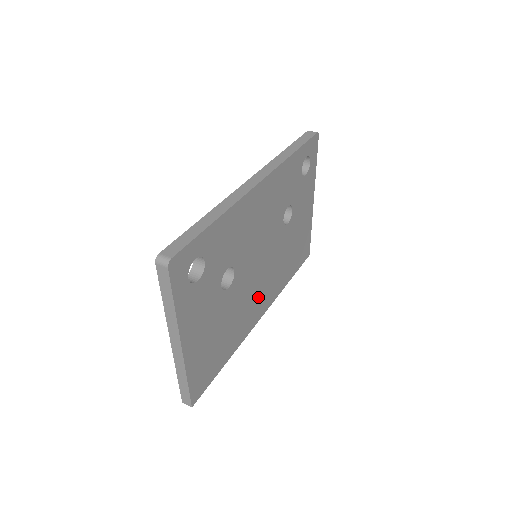
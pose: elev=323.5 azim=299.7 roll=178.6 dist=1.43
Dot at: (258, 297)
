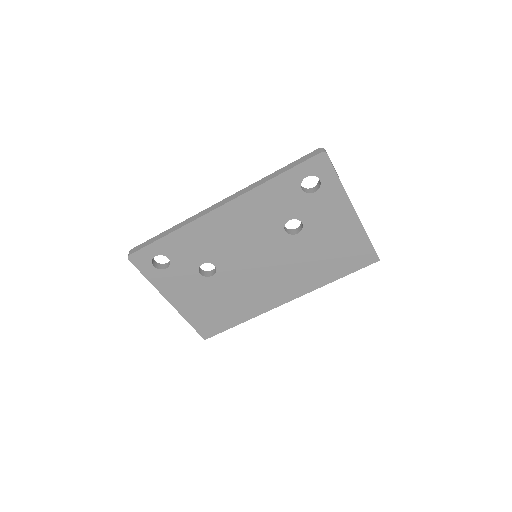
Dot at: (271, 286)
